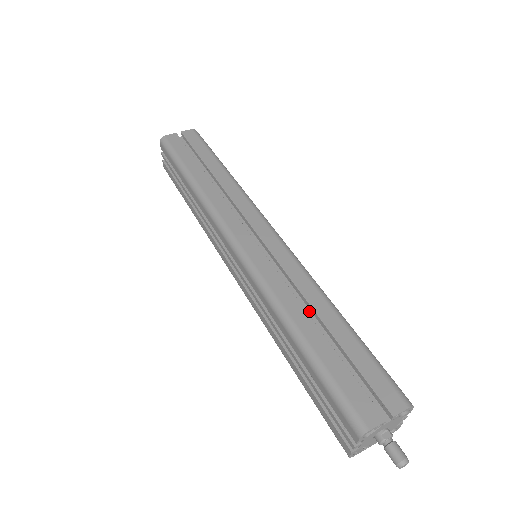
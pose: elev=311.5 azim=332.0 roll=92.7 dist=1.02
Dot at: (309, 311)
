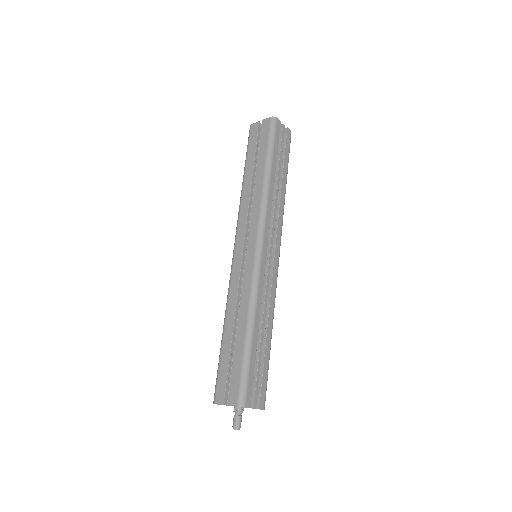
Dot at: occluded
